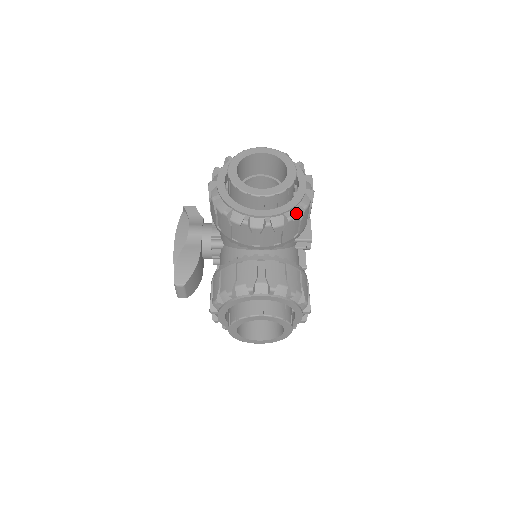
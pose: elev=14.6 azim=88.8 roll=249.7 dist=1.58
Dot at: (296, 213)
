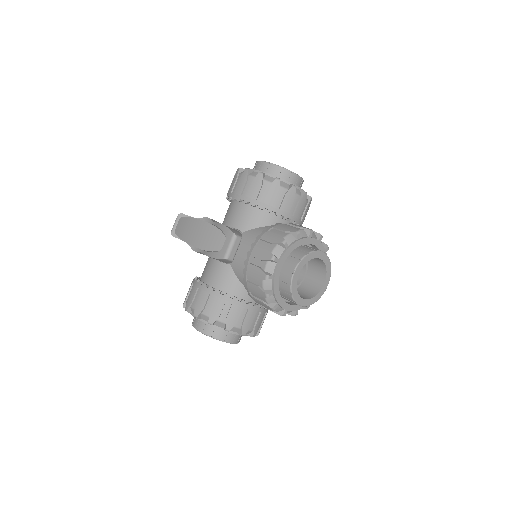
Dot at: occluded
